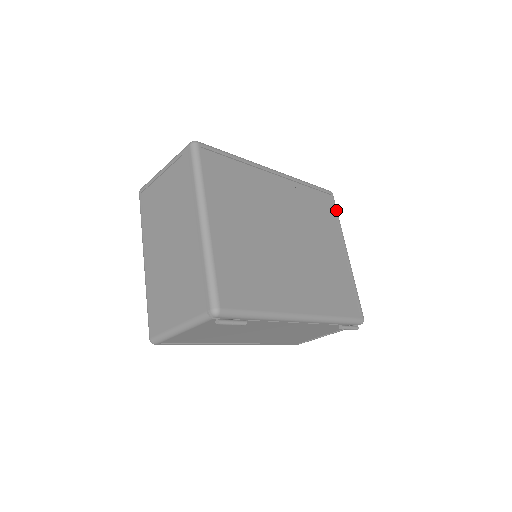
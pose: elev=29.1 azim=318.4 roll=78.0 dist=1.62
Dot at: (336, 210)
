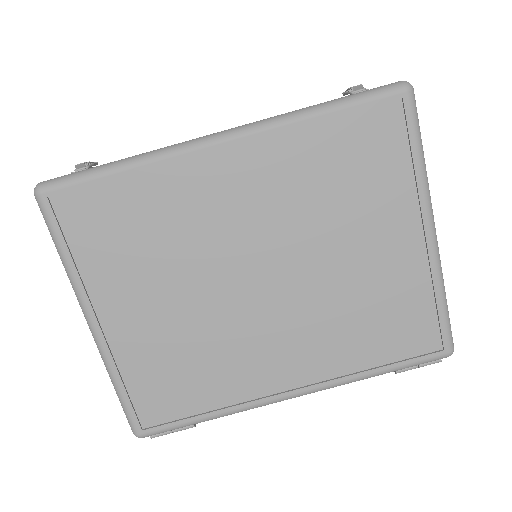
Dot at: (412, 137)
